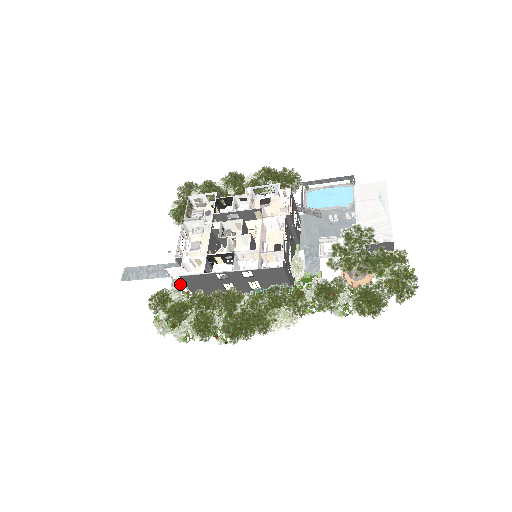
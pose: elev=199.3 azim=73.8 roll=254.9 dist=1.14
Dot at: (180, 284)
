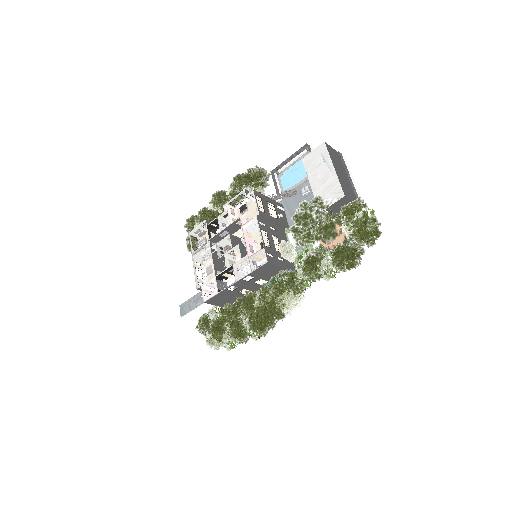
Dot at: occluded
